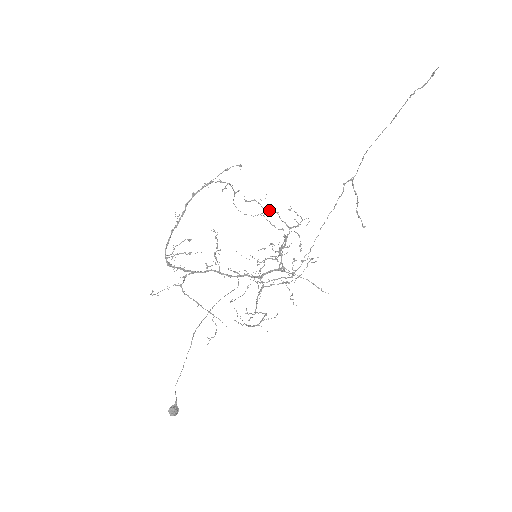
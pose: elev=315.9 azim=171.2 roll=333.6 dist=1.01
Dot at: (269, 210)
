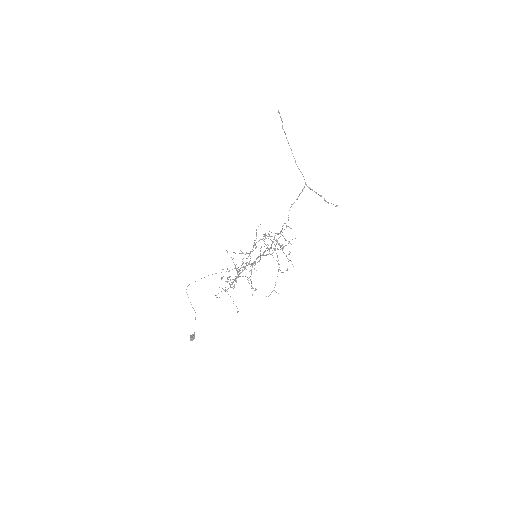
Dot at: (292, 239)
